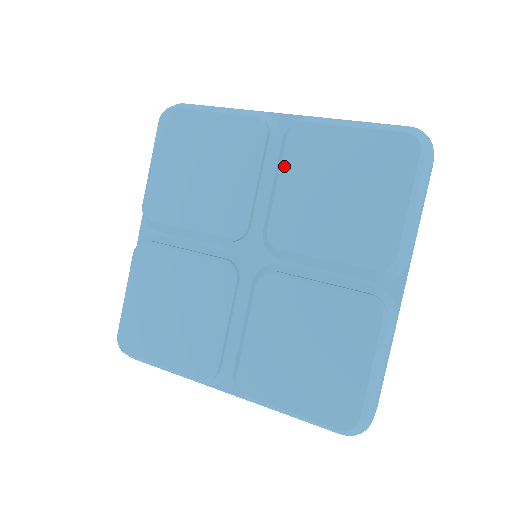
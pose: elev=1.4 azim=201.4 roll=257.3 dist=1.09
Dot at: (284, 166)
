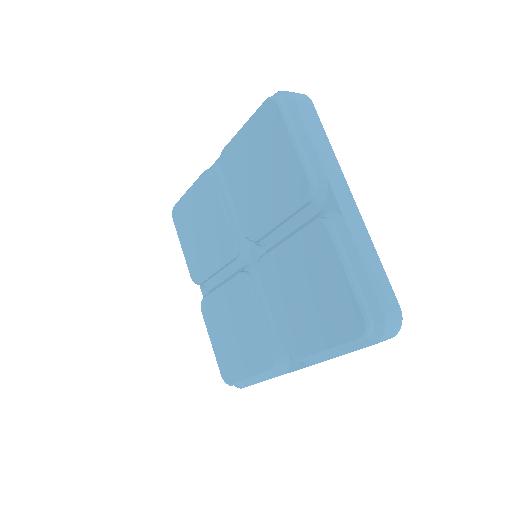
Dot at: (296, 237)
